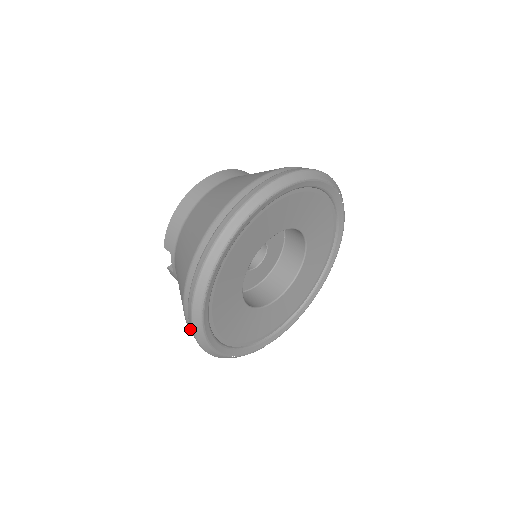
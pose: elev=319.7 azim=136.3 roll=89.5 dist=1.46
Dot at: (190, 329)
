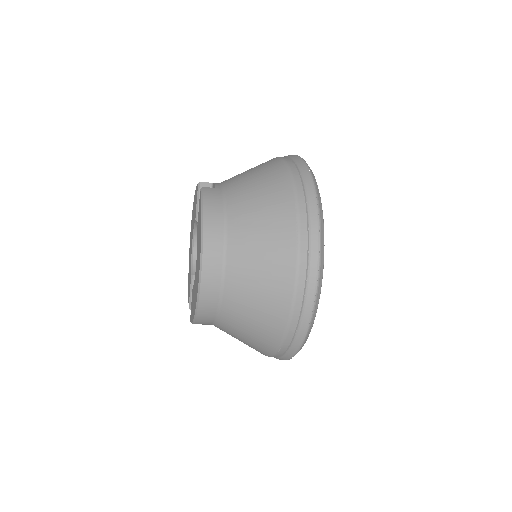
Dot at: (290, 164)
